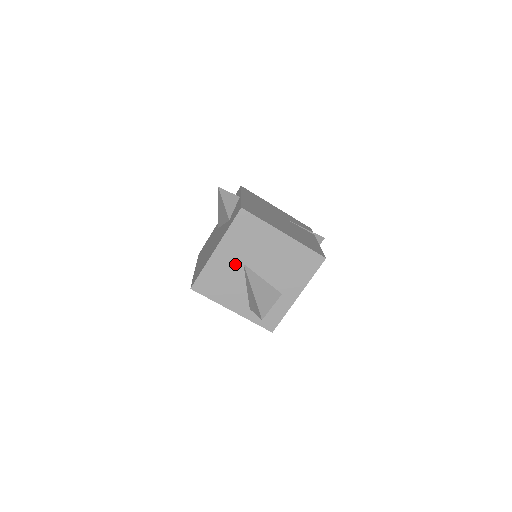
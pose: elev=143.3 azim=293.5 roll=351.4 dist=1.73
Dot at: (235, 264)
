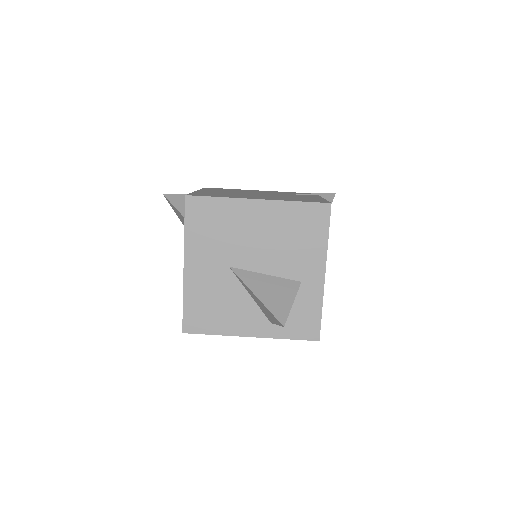
Dot at: (219, 273)
